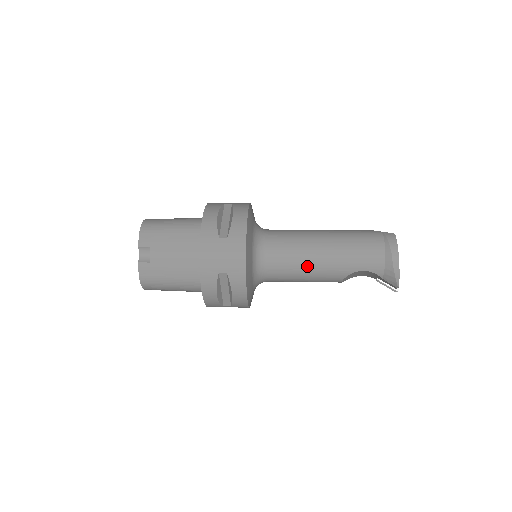
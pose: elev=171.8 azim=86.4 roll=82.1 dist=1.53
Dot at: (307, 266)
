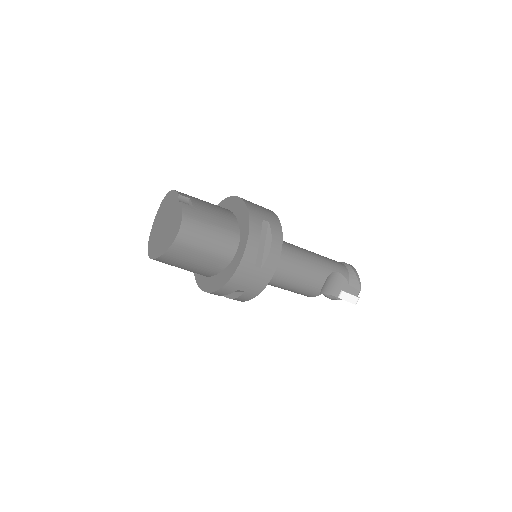
Dot at: (305, 257)
